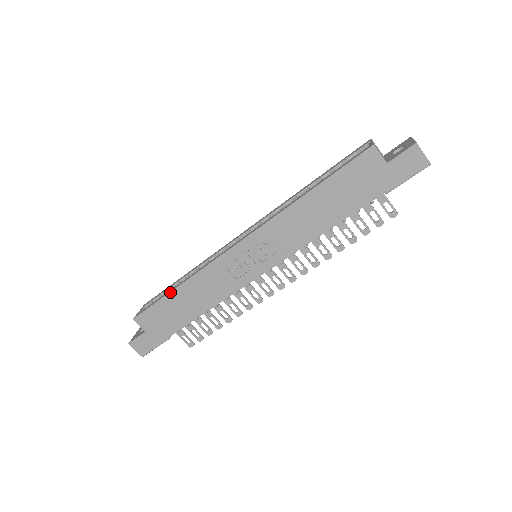
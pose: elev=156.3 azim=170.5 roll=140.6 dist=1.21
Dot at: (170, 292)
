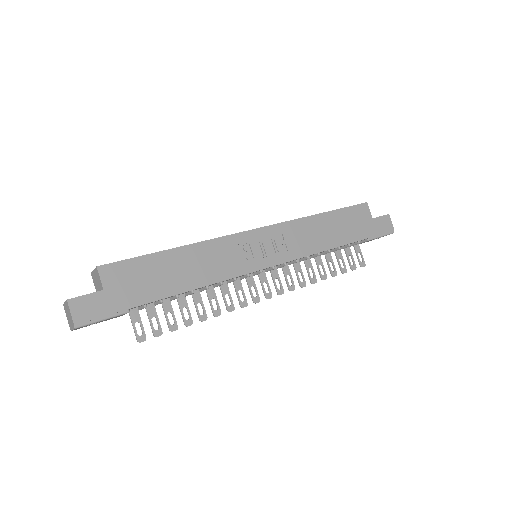
Dot at: (166, 250)
